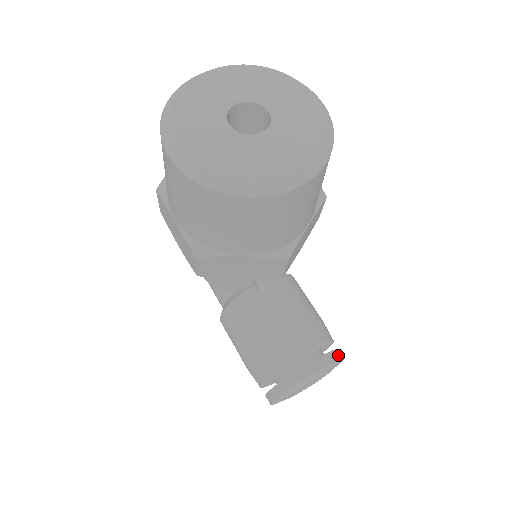
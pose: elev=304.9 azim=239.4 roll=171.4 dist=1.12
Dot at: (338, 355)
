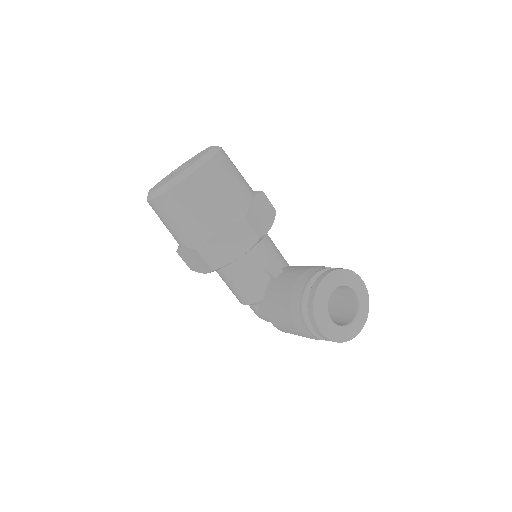
Dot at: (343, 269)
